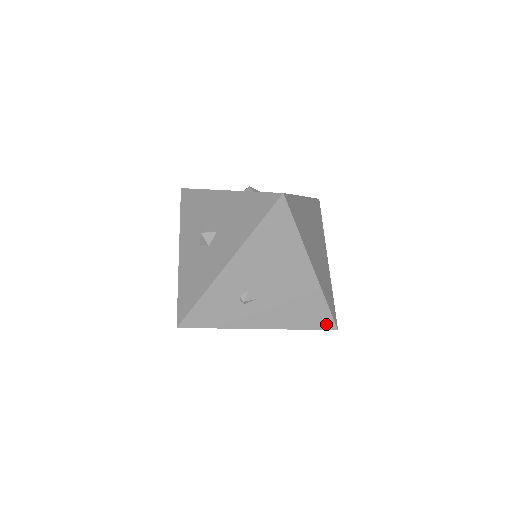
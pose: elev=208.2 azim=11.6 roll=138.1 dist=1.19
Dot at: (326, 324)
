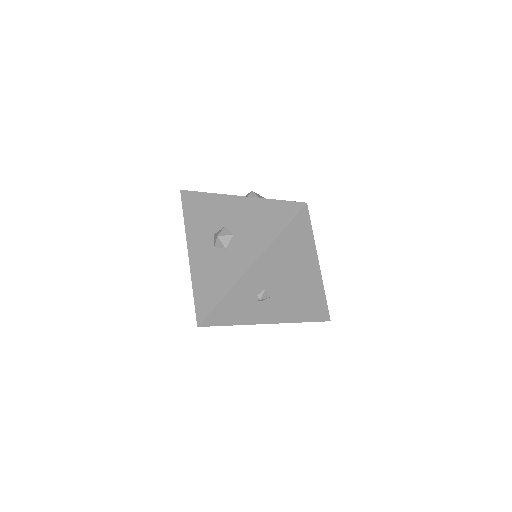
Dot at: (322, 316)
